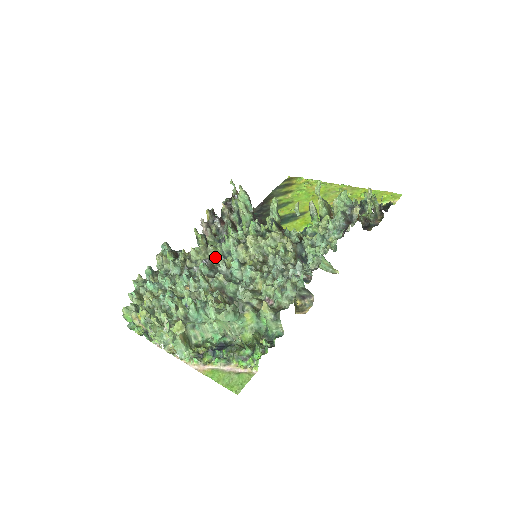
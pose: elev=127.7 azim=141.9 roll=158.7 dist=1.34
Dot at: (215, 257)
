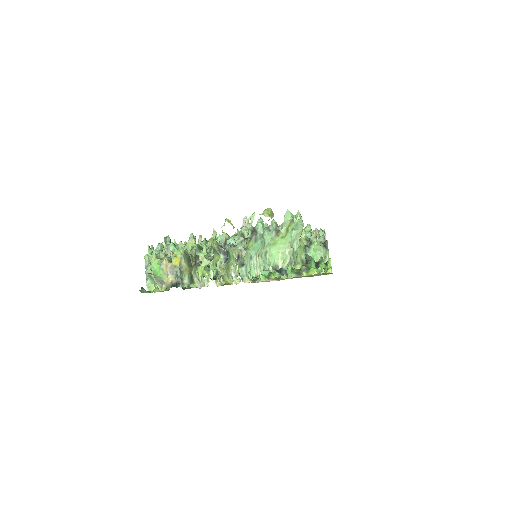
Dot at: occluded
